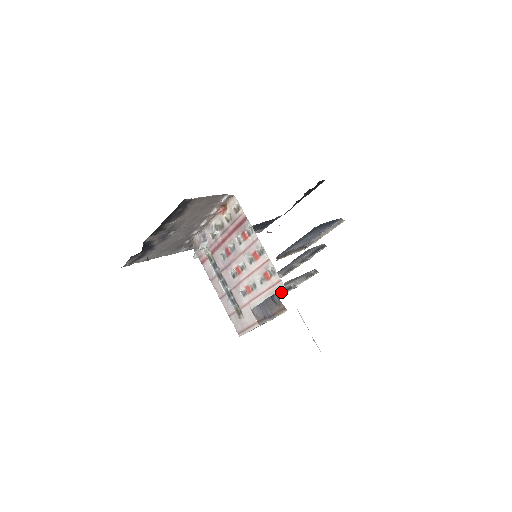
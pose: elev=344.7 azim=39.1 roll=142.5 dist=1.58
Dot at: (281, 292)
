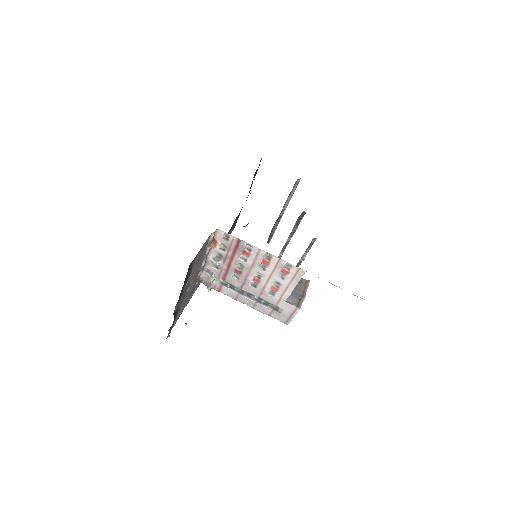
Dot at: occluded
